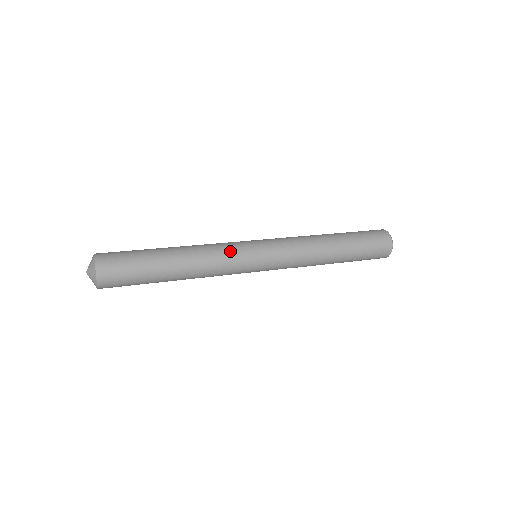
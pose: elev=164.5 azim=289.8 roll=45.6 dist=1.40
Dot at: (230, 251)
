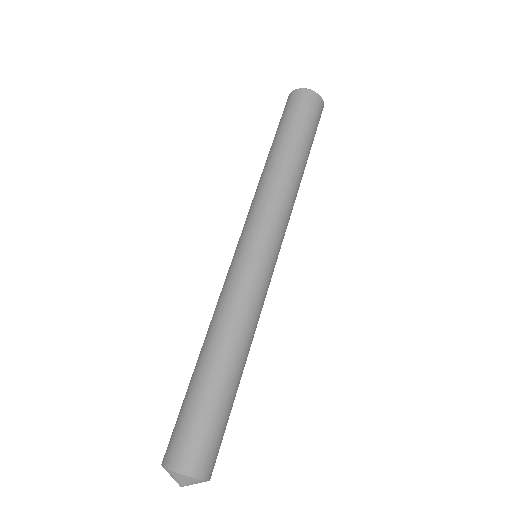
Dot at: (262, 295)
